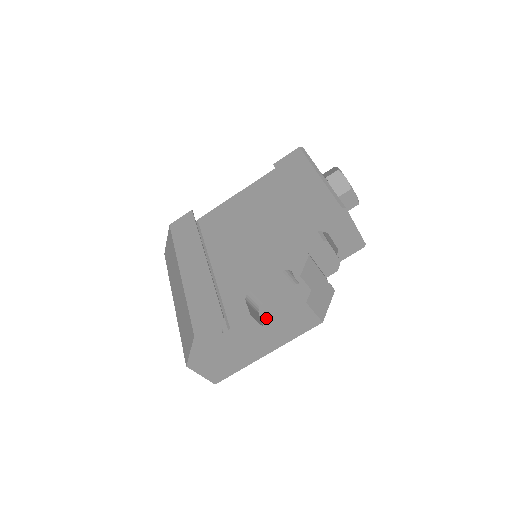
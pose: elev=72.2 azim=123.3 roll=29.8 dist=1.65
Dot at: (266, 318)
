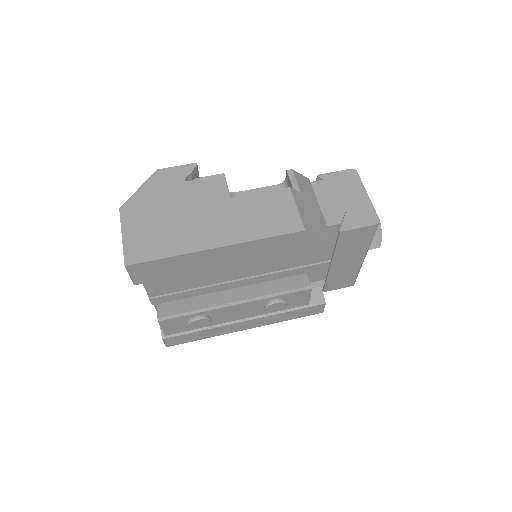
Dot at: occluded
